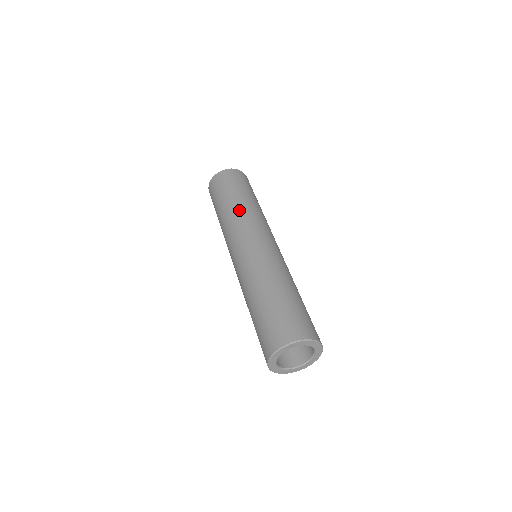
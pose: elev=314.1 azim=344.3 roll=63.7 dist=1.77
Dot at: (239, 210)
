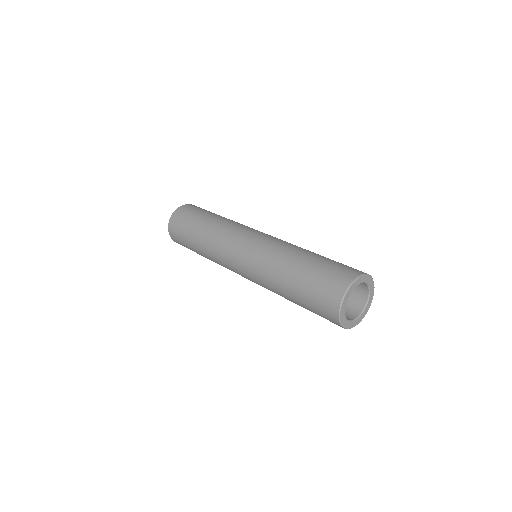
Dot at: occluded
